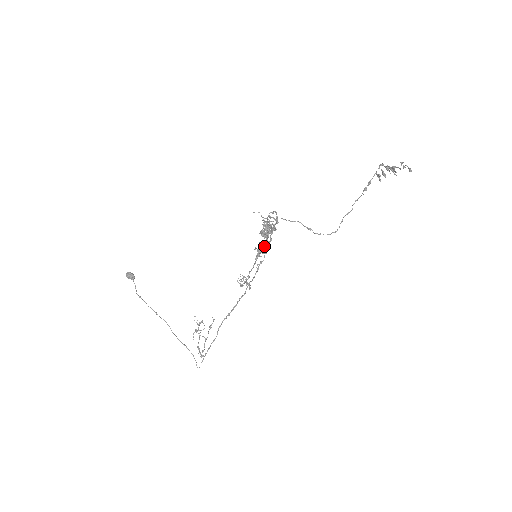
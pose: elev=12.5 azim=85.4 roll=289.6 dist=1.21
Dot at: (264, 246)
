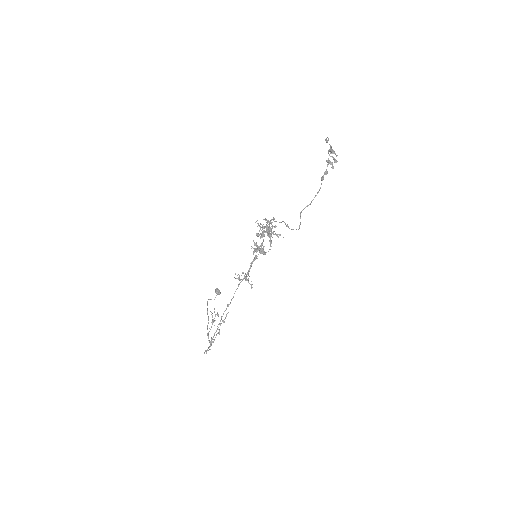
Dot at: (259, 246)
